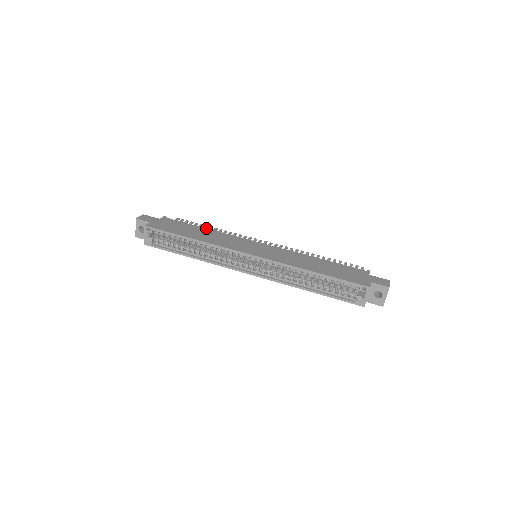
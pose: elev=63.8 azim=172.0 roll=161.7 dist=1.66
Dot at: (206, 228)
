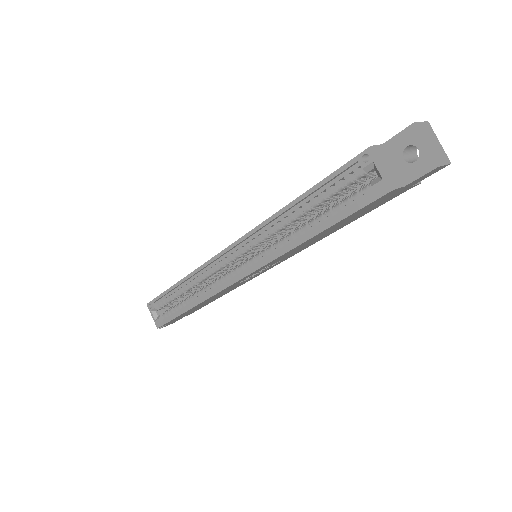
Dot at: occluded
